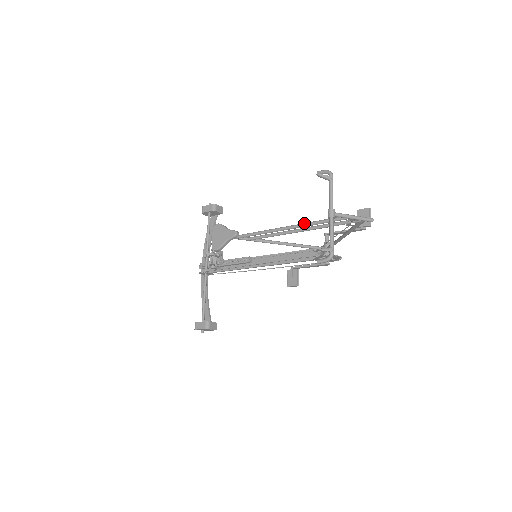
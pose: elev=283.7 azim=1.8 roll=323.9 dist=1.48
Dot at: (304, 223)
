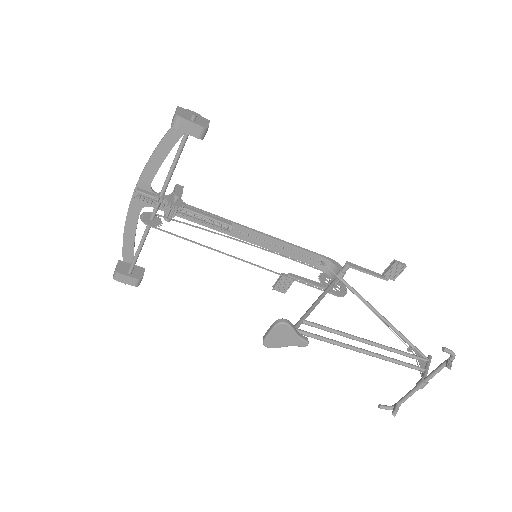
Dot at: (384, 358)
